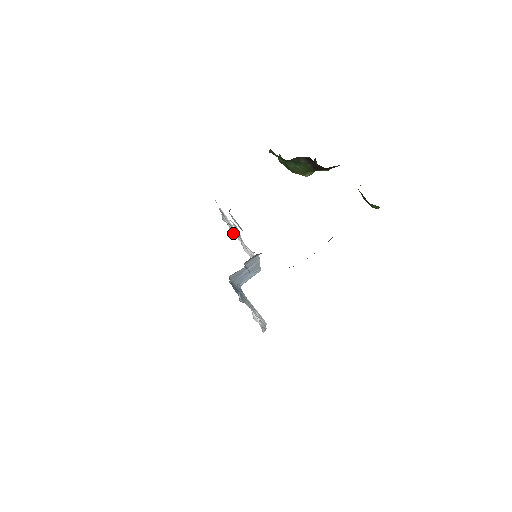
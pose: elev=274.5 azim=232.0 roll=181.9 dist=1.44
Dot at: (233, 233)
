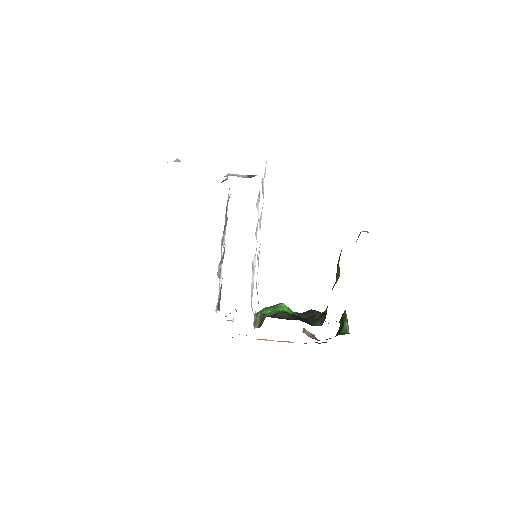
Dot at: occluded
